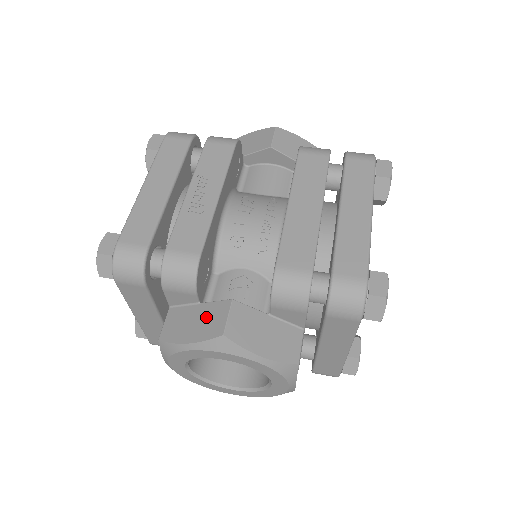
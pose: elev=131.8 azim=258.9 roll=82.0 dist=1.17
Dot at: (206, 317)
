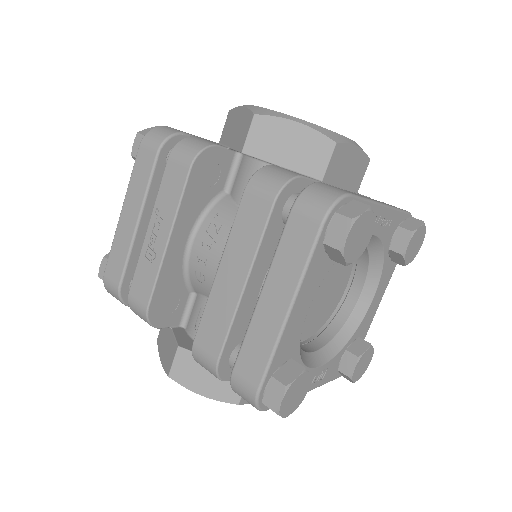
Dot at: (169, 348)
